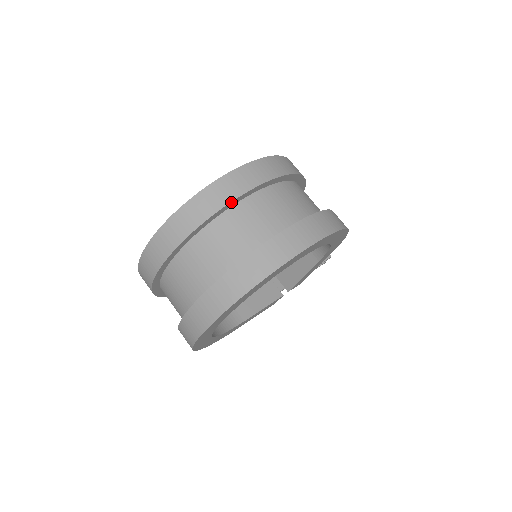
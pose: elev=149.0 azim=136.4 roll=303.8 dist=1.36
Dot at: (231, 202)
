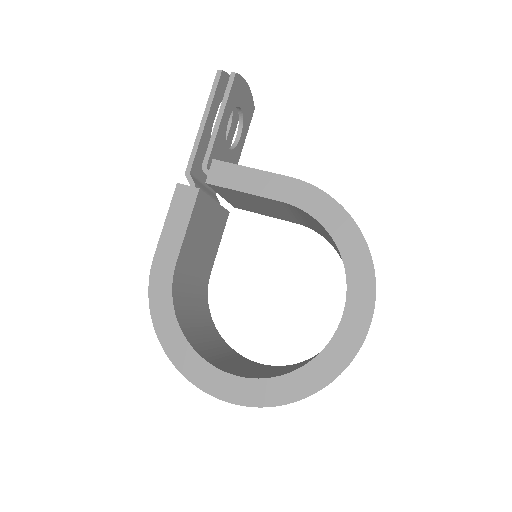
Dot at: occluded
